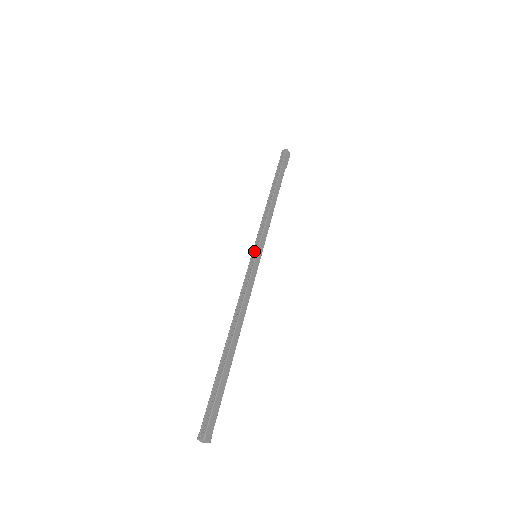
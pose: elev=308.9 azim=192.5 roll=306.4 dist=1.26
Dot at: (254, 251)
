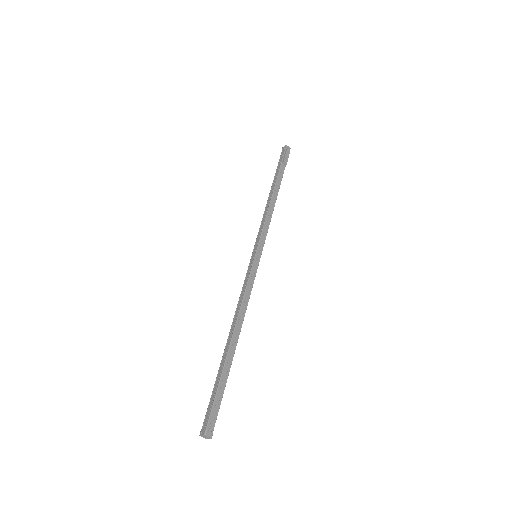
Dot at: (253, 251)
